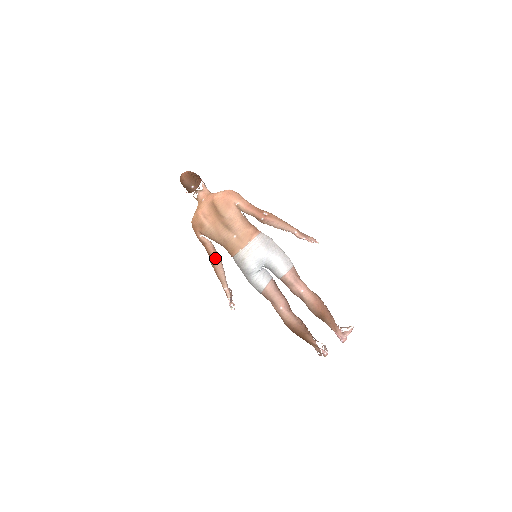
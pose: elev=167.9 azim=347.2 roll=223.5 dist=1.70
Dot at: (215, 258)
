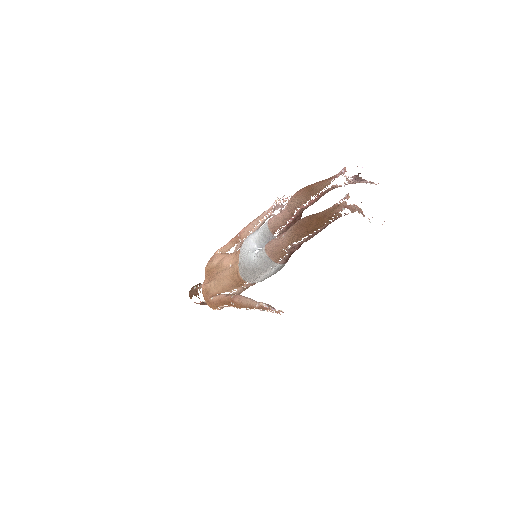
Dot at: (232, 297)
